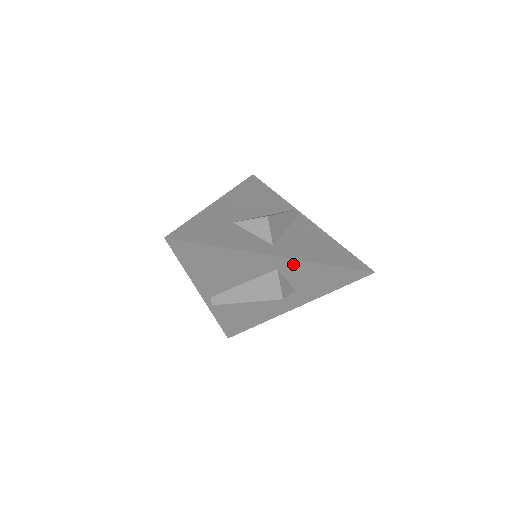
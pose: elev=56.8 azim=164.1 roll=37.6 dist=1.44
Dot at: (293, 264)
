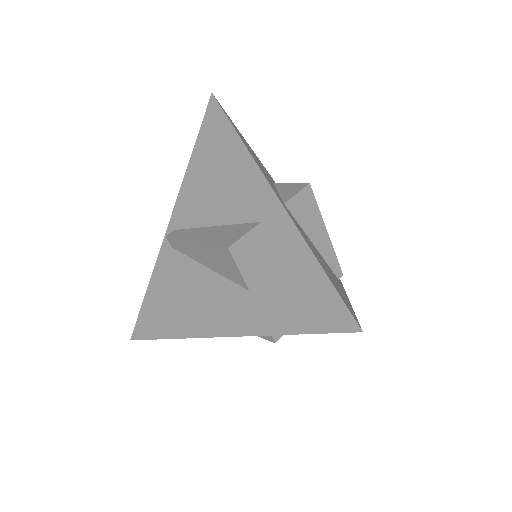
Dot at: (281, 225)
